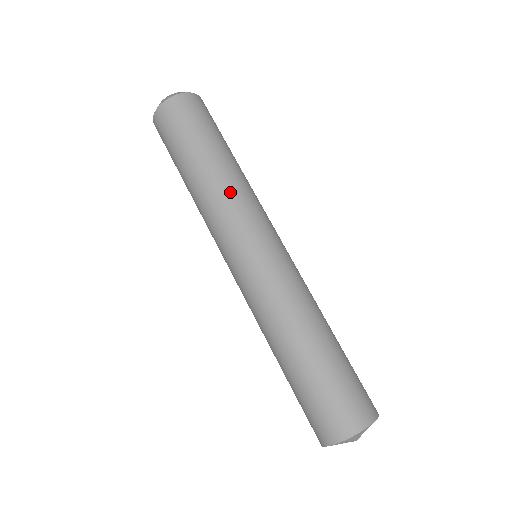
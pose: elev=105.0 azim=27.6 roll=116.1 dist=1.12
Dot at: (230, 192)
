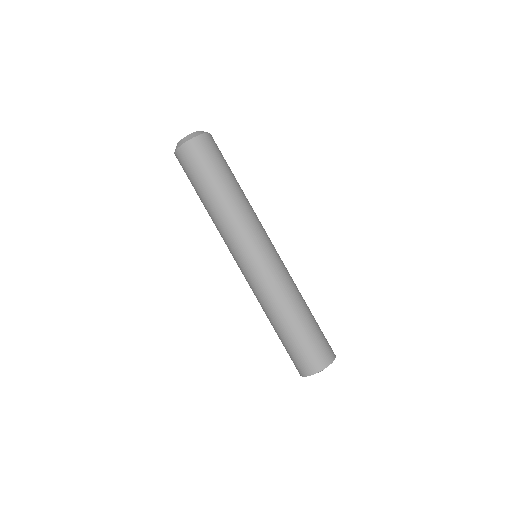
Dot at: (250, 210)
